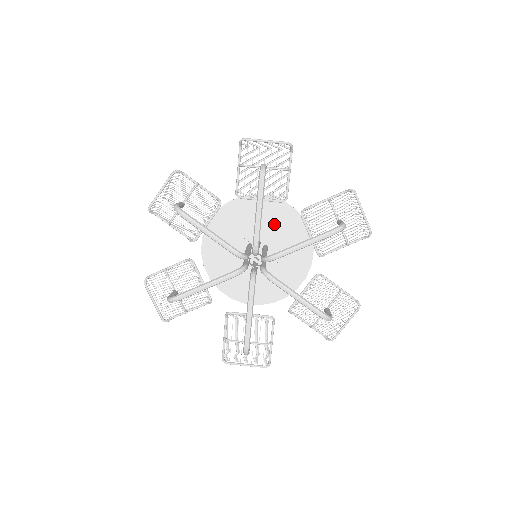
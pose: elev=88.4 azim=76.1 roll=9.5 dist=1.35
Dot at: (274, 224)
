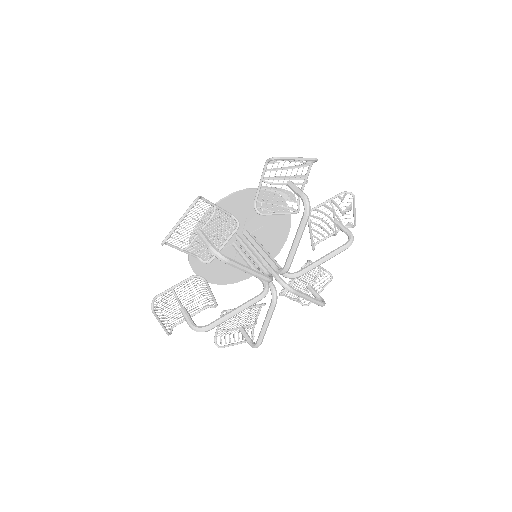
Dot at: occluded
